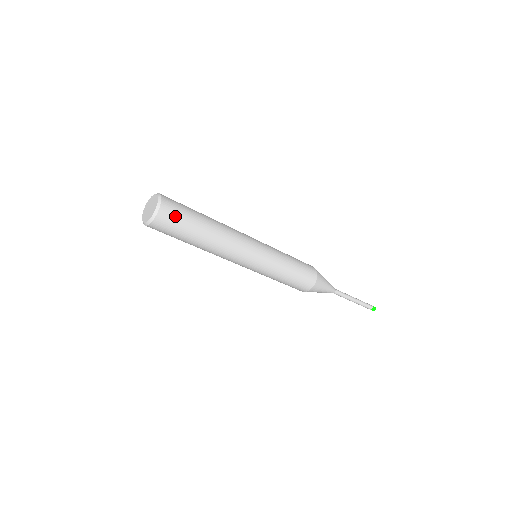
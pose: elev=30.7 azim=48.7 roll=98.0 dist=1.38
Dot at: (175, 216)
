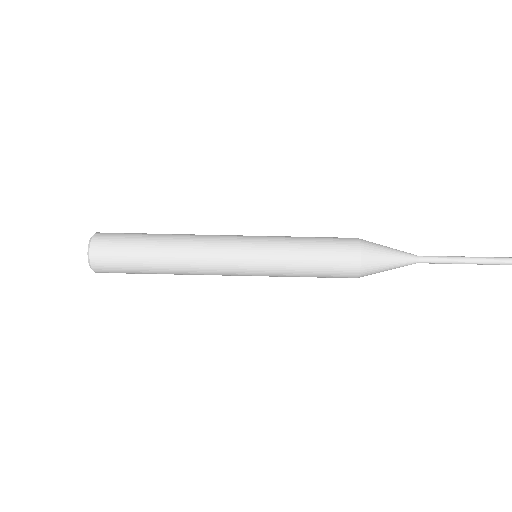
Dot at: occluded
